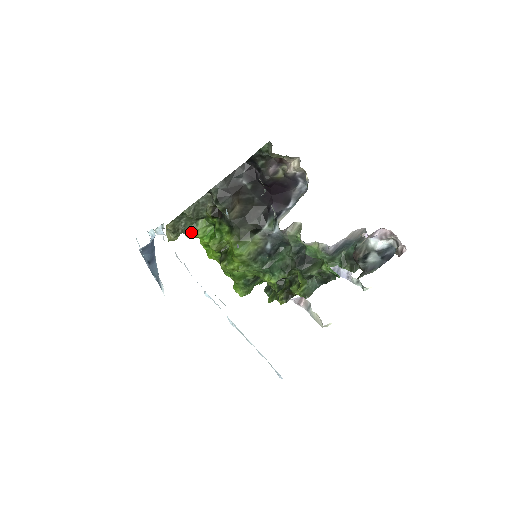
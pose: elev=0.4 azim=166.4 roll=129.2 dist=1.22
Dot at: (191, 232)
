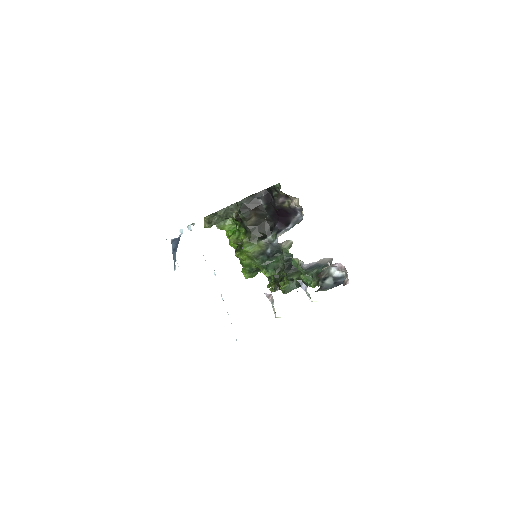
Dot at: (220, 225)
